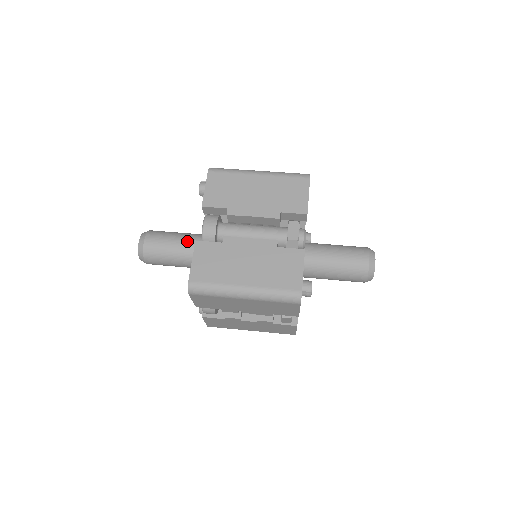
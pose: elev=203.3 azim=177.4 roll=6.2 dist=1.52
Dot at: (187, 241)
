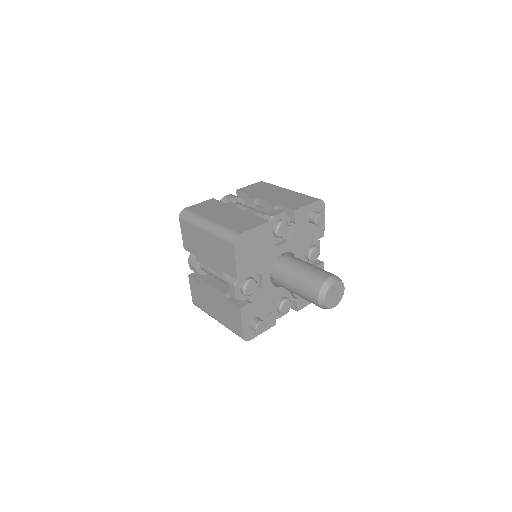
Dot at: occluded
